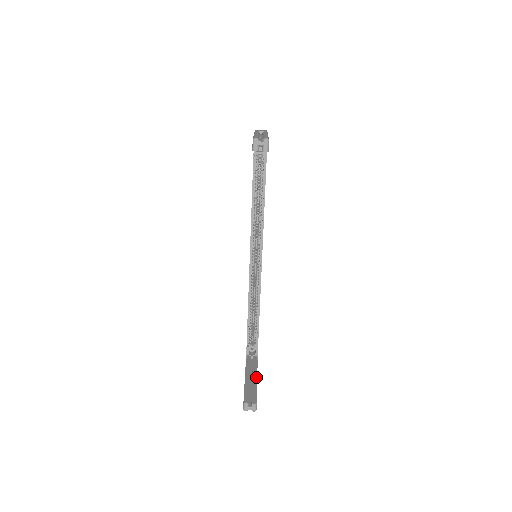
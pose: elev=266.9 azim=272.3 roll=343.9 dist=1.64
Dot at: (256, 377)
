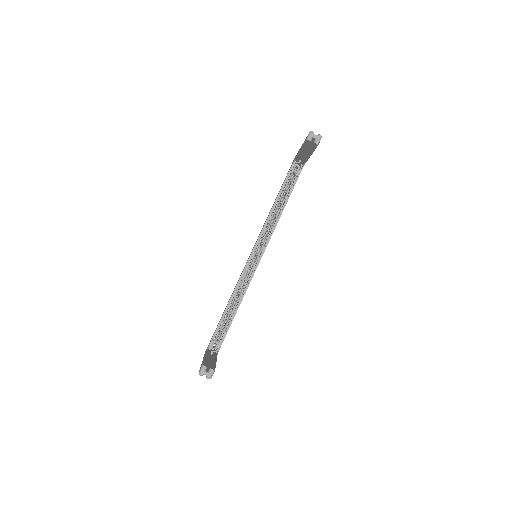
Dot at: (216, 360)
